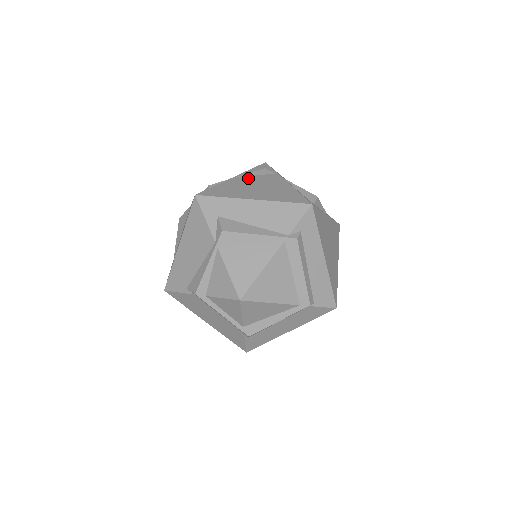
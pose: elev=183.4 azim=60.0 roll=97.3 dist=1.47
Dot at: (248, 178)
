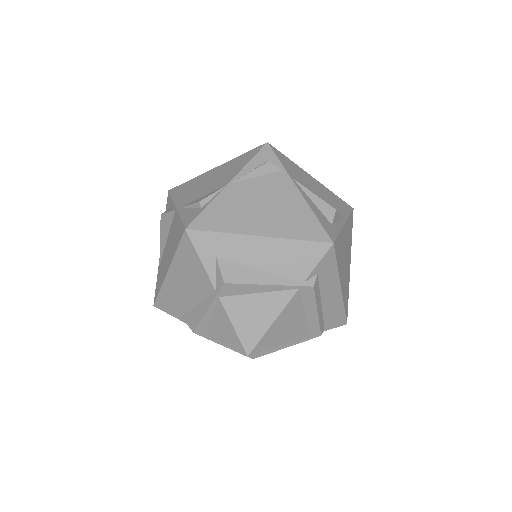
Dot at: (249, 184)
